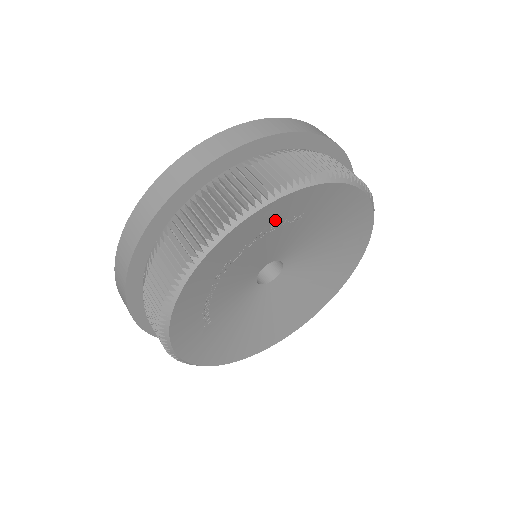
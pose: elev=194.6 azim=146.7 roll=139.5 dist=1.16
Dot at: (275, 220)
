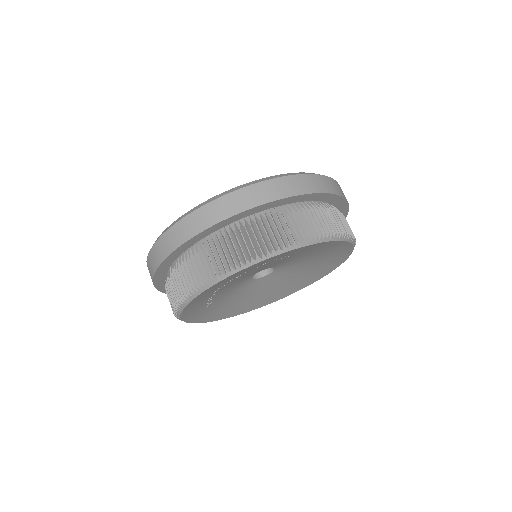
Dot at: (267, 262)
